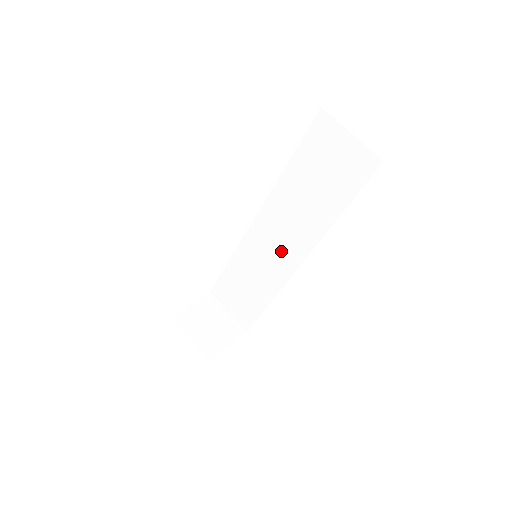
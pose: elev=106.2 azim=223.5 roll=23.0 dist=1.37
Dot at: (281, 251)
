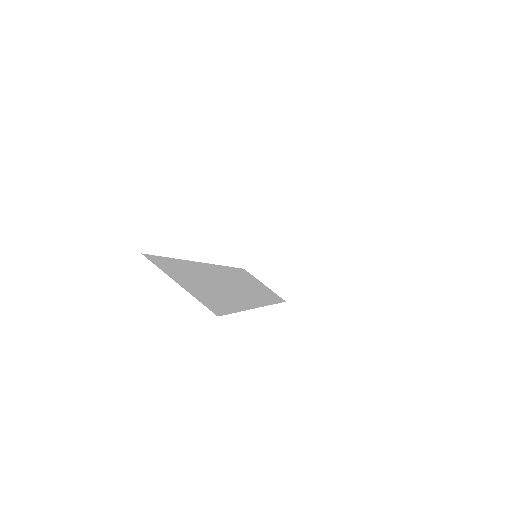
Dot at: occluded
